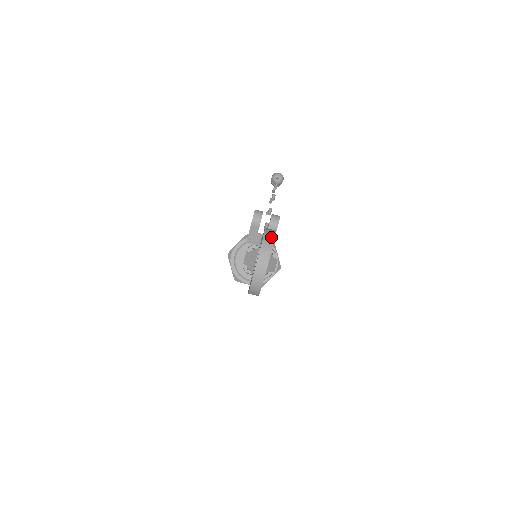
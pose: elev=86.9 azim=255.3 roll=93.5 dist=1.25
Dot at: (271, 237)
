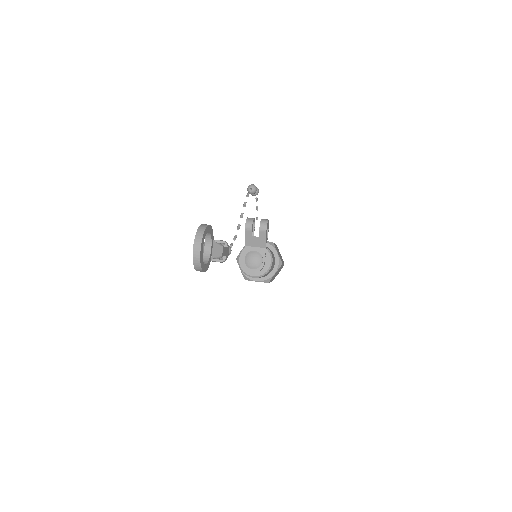
Dot at: (203, 229)
